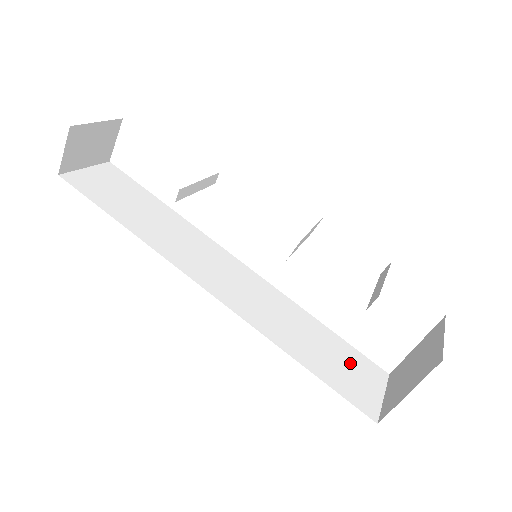
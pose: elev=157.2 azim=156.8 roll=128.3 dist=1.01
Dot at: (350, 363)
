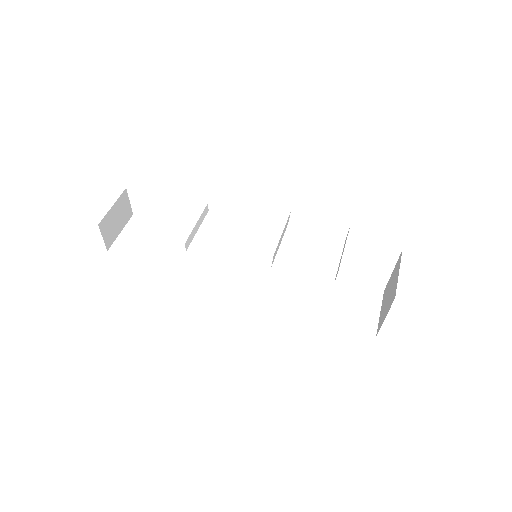
Dot at: (350, 297)
